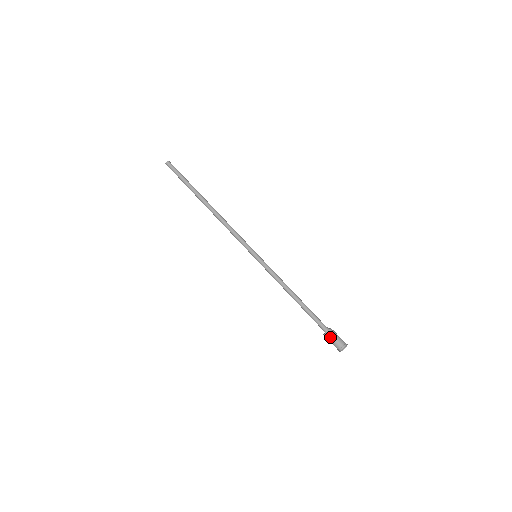
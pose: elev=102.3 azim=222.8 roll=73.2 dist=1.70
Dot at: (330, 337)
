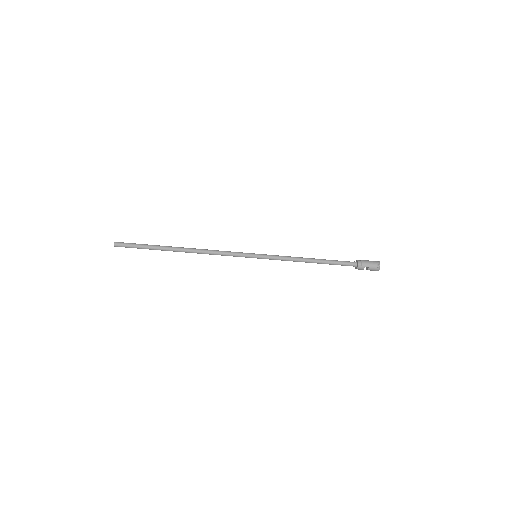
Dot at: (363, 268)
